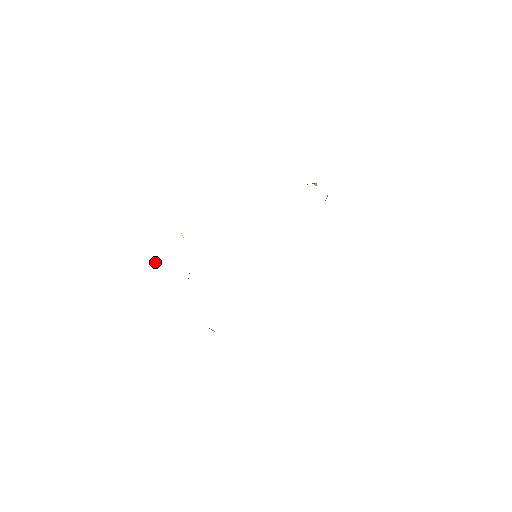
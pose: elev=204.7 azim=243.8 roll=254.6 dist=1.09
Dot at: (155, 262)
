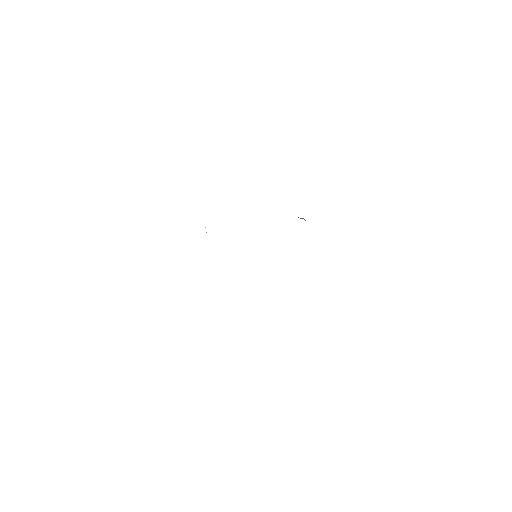
Dot at: occluded
